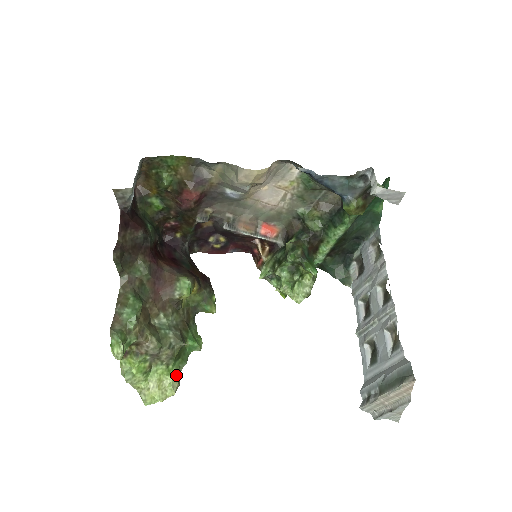
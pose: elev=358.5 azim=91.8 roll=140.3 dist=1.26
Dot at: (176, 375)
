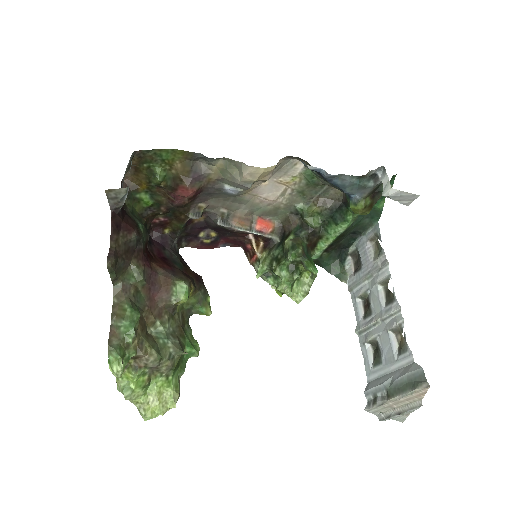
Dot at: (176, 386)
